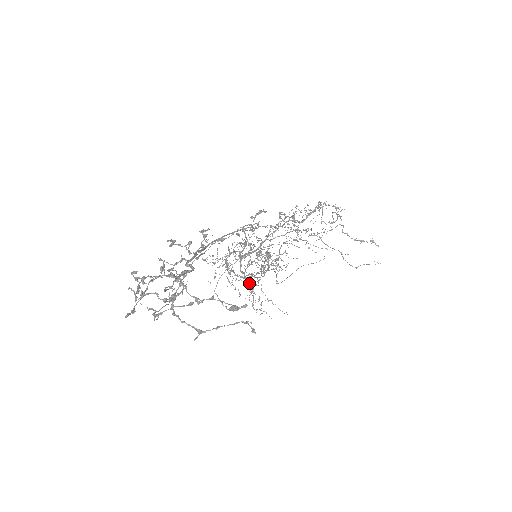
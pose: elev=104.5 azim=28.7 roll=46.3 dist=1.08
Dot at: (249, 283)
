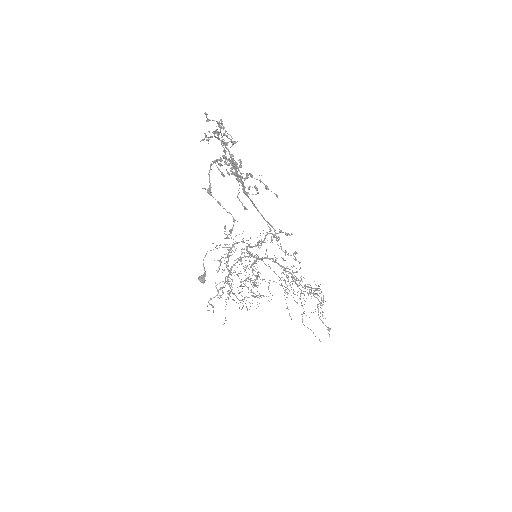
Dot at: (228, 279)
